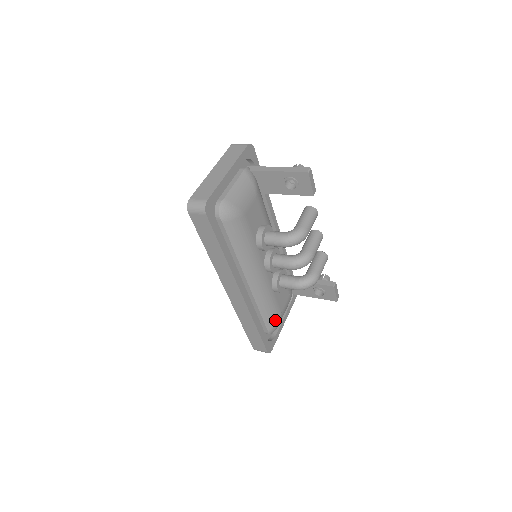
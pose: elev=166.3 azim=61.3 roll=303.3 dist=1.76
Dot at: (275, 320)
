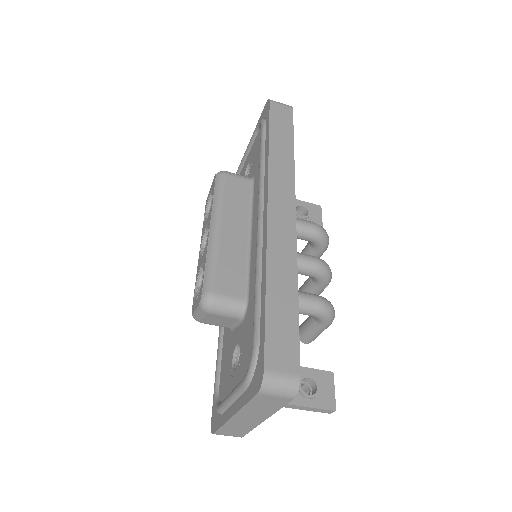
Dot at: occluded
